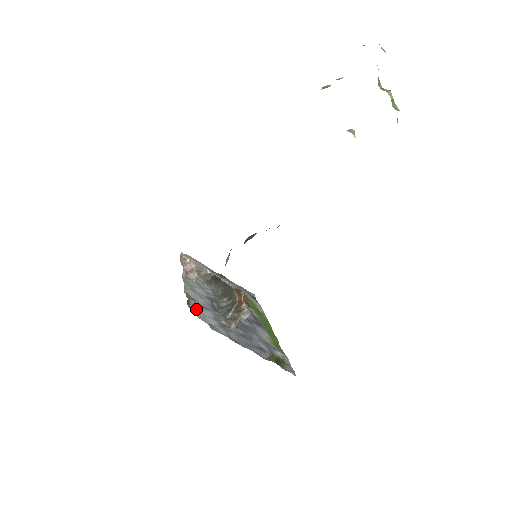
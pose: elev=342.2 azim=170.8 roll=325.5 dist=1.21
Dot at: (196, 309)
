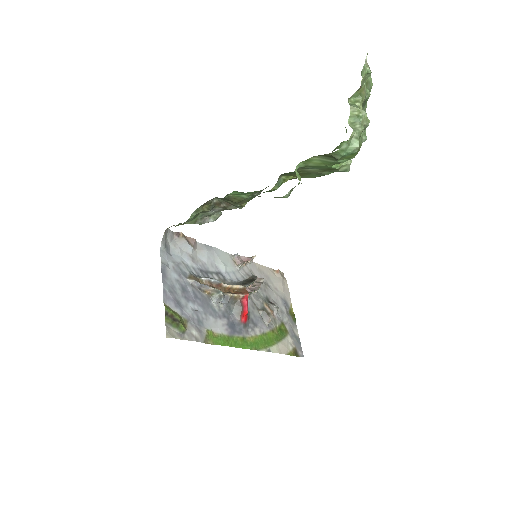
Dot at: (179, 244)
